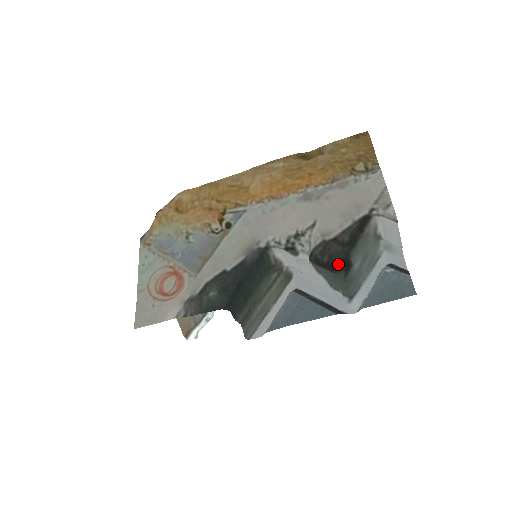
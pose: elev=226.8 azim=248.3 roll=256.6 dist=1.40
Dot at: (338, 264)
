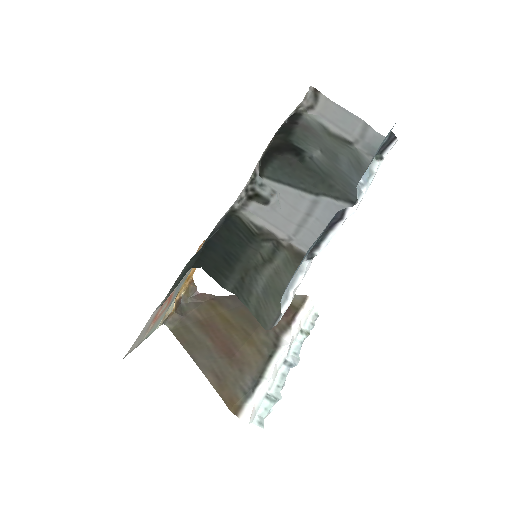
Dot at: (275, 147)
